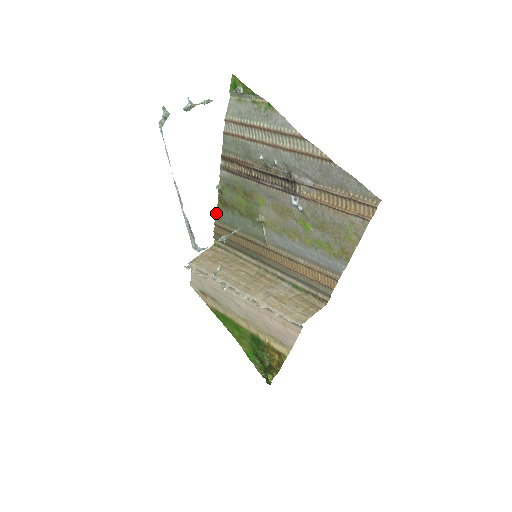
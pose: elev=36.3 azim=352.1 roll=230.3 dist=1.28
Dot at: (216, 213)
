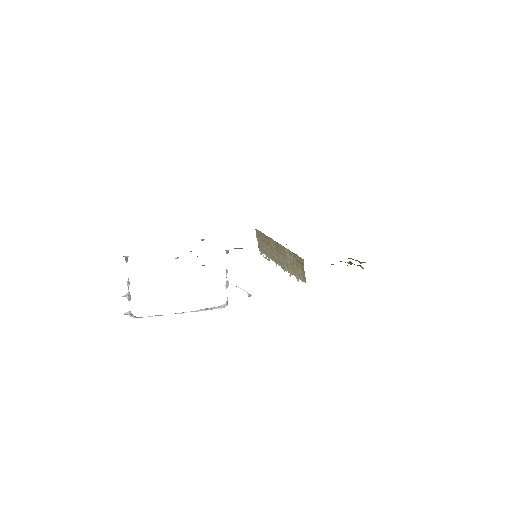
Dot at: occluded
